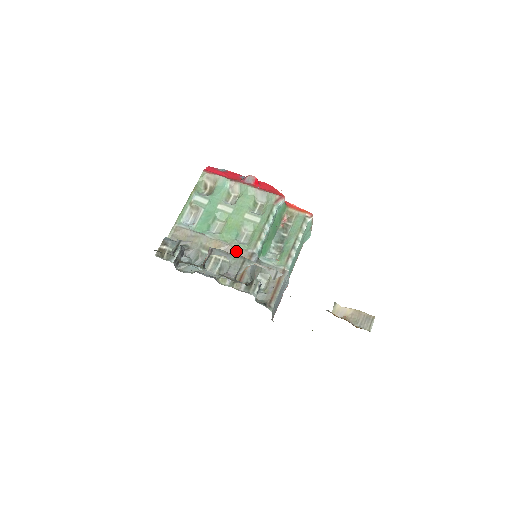
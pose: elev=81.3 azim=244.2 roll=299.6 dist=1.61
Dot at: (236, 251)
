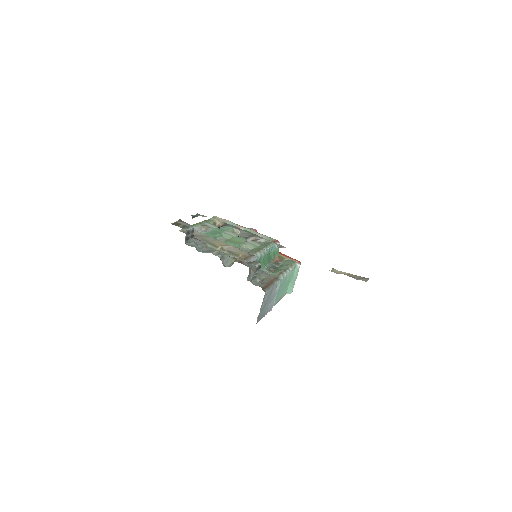
Dot at: (238, 251)
